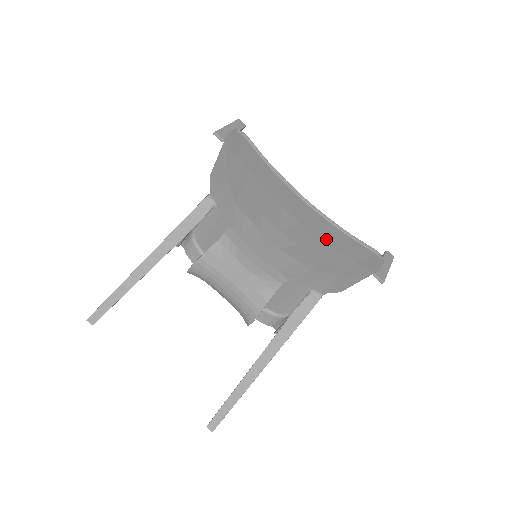
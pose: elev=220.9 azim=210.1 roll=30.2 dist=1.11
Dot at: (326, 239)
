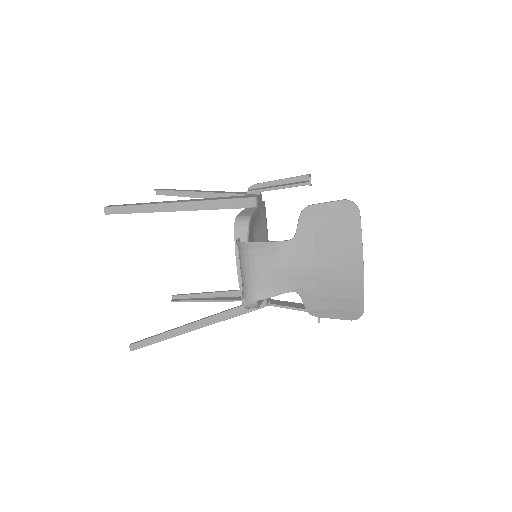
Dot at: (350, 290)
